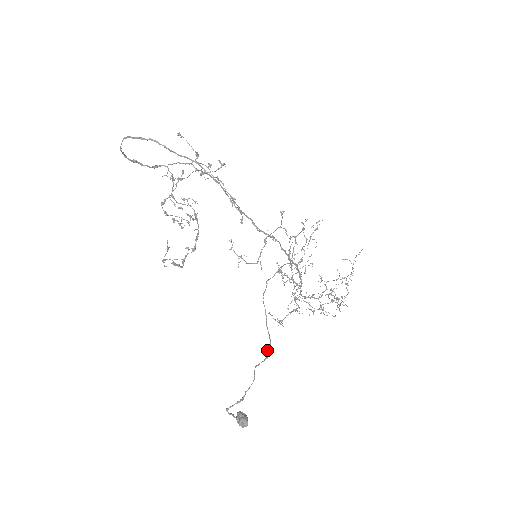
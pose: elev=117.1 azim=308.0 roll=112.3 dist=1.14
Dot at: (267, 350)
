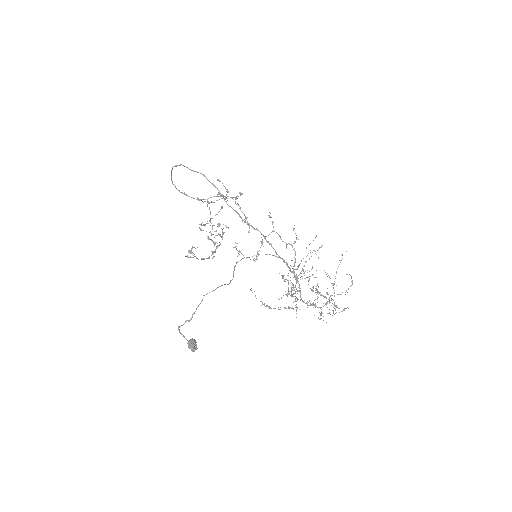
Dot at: (217, 287)
